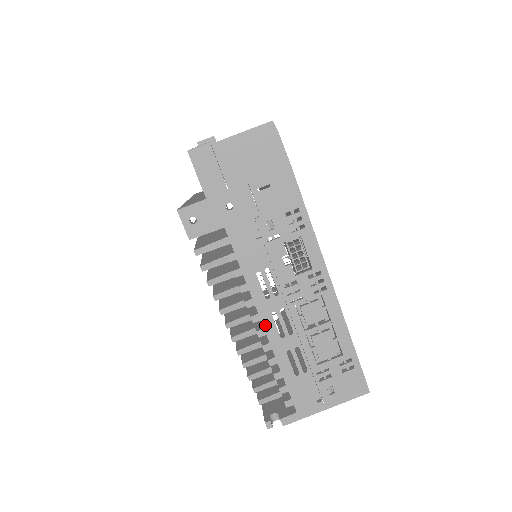
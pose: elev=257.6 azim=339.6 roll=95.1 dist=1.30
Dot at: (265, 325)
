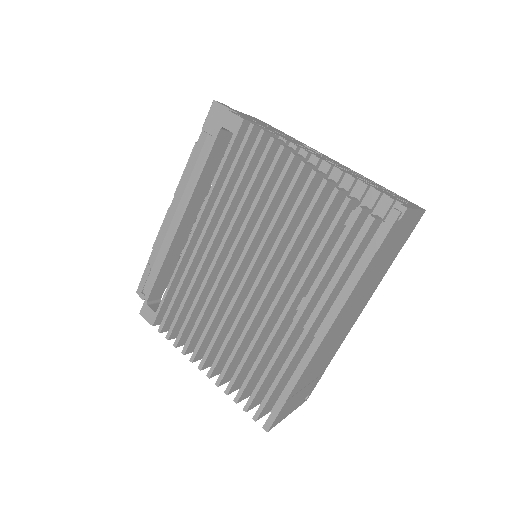
Dot at: (328, 162)
